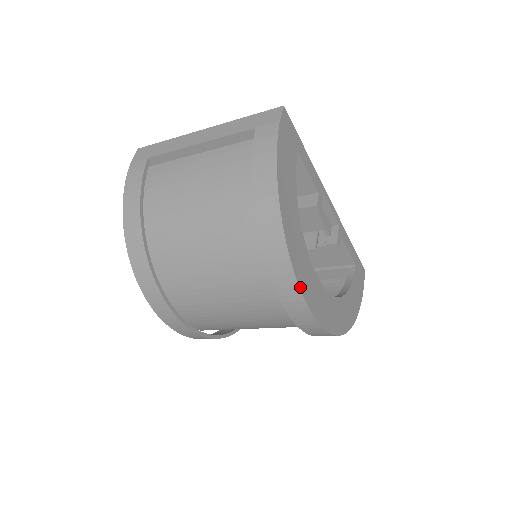
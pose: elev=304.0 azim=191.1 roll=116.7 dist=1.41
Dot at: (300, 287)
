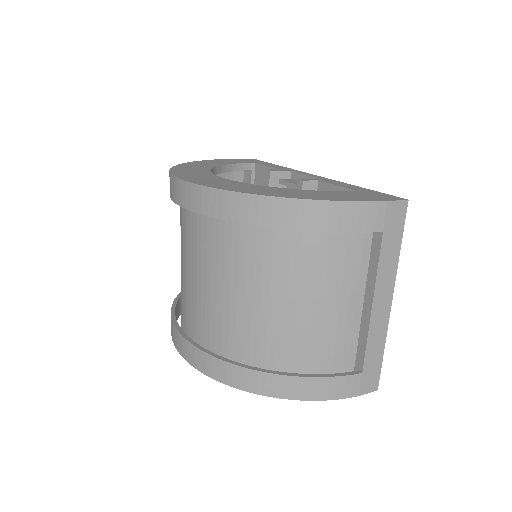
Dot at: (171, 170)
